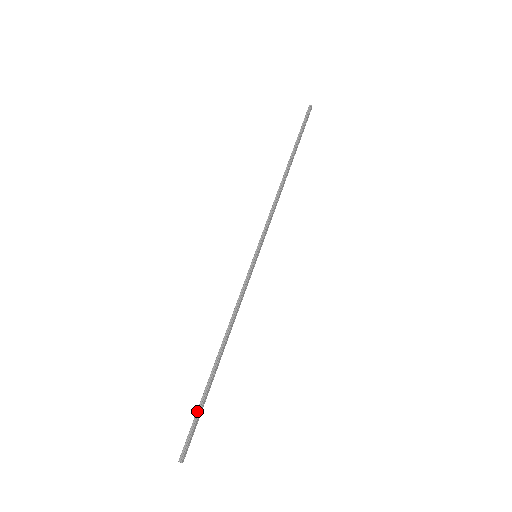
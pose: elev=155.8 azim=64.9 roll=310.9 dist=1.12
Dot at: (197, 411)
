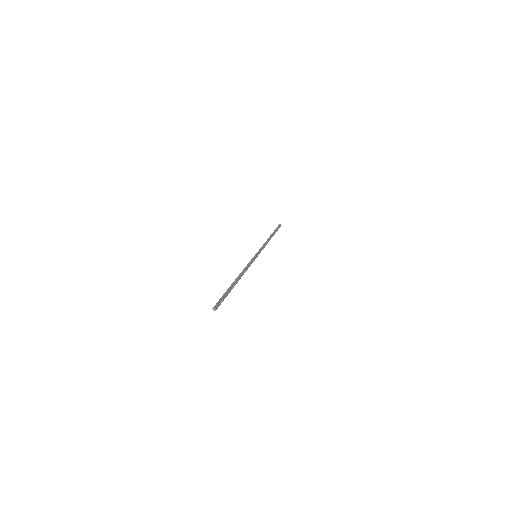
Dot at: (224, 294)
